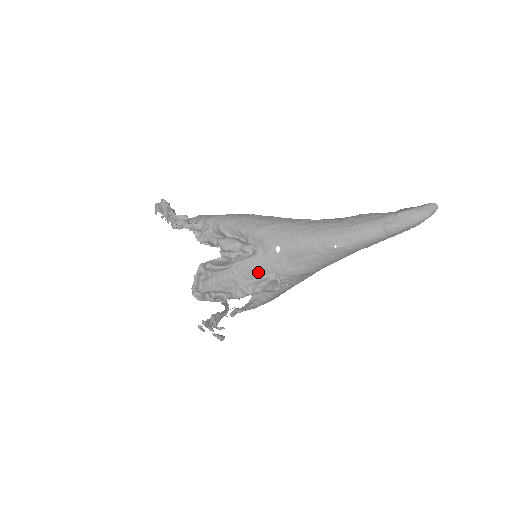
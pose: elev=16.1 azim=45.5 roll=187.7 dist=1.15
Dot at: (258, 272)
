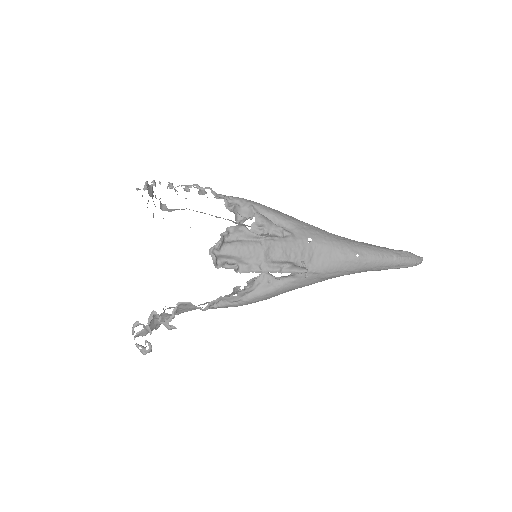
Dot at: (286, 253)
